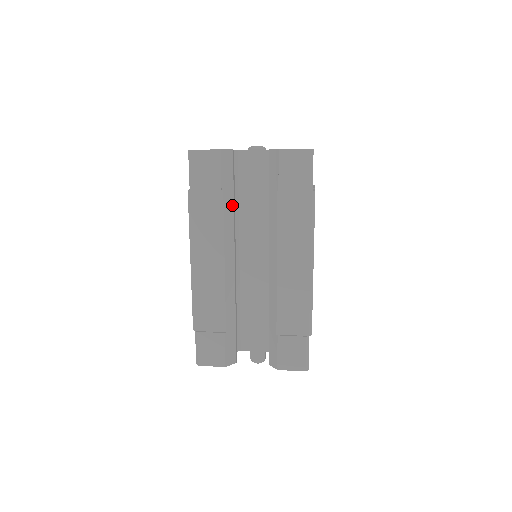
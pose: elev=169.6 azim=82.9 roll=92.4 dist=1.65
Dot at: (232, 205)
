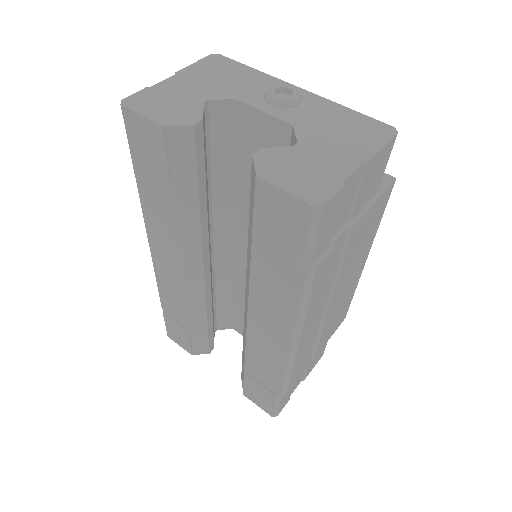
Dot at: (196, 208)
